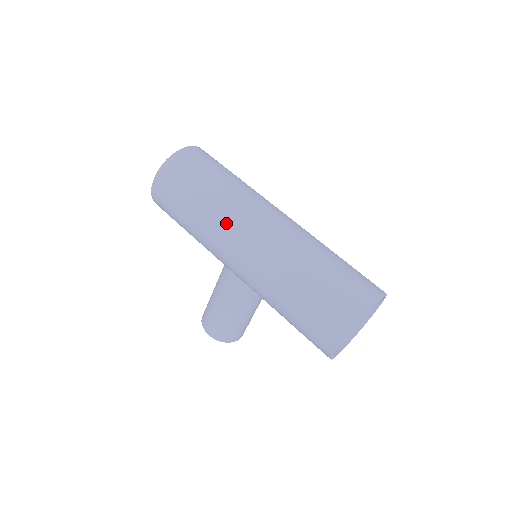
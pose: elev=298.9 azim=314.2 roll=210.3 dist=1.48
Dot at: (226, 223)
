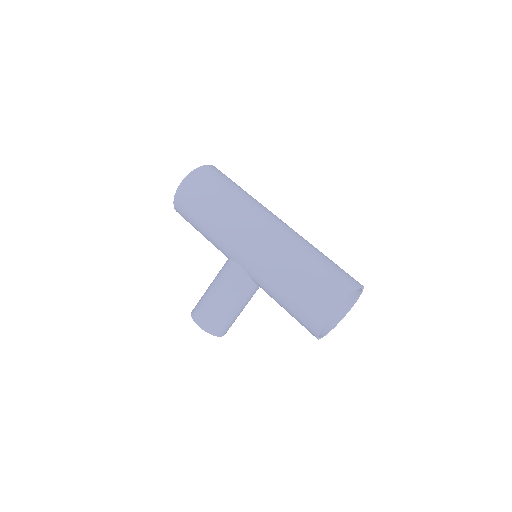
Dot at: (243, 218)
